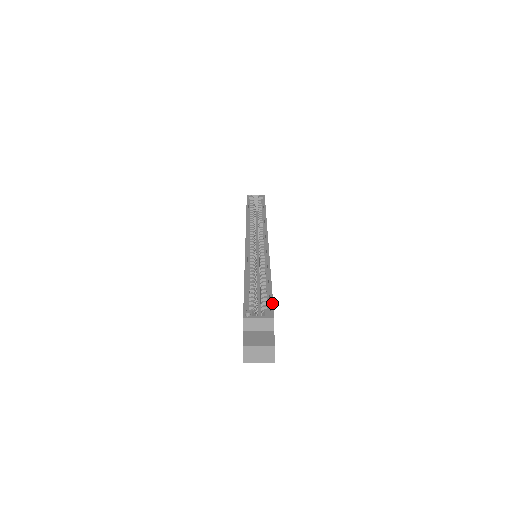
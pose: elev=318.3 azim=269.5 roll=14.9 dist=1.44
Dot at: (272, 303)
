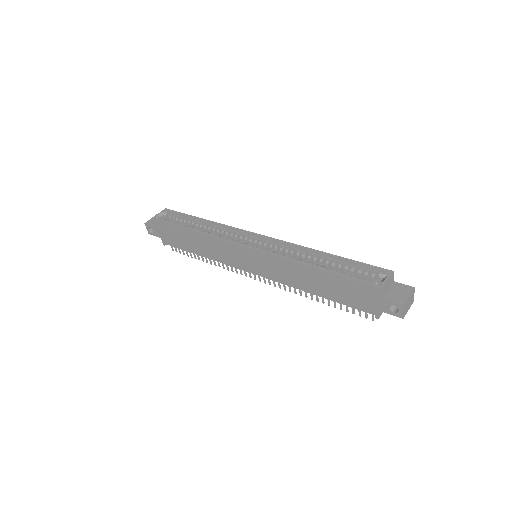
Dot at: (371, 265)
